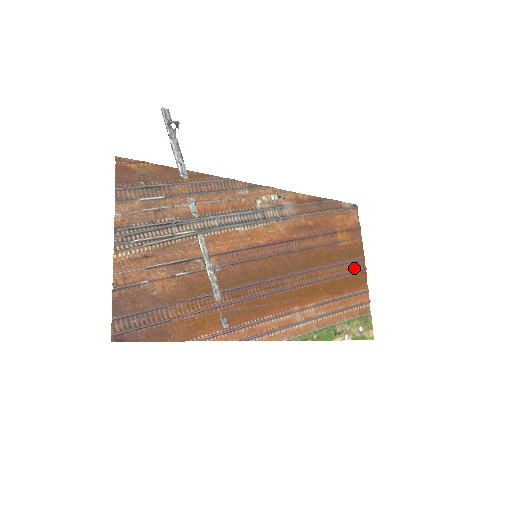
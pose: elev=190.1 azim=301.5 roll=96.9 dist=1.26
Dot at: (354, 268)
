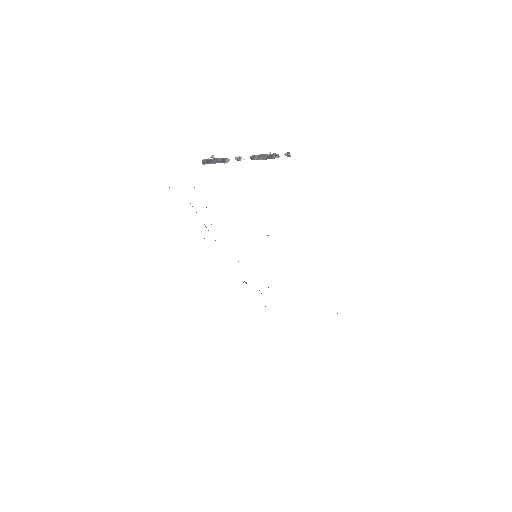
Dot at: occluded
